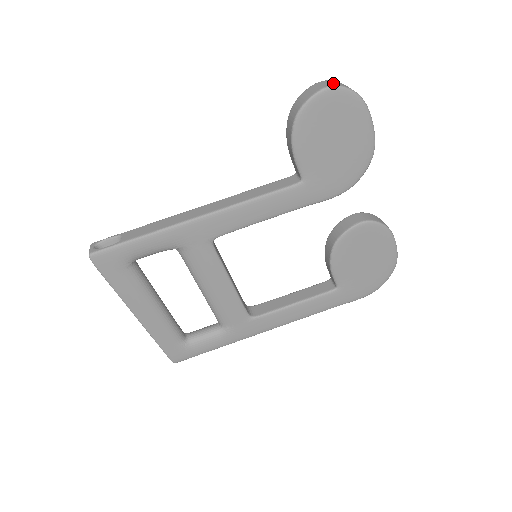
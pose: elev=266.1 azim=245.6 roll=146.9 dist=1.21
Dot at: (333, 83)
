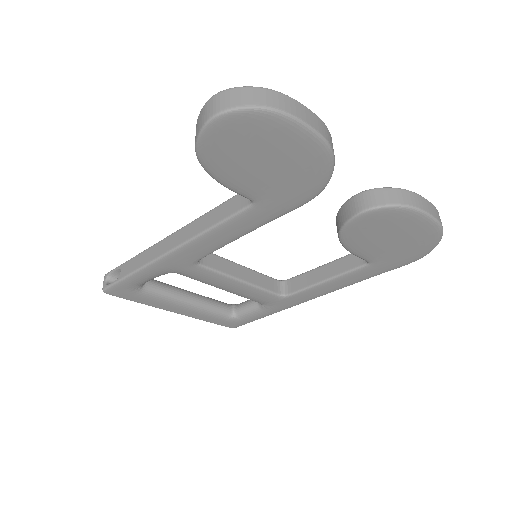
Dot at: (220, 105)
